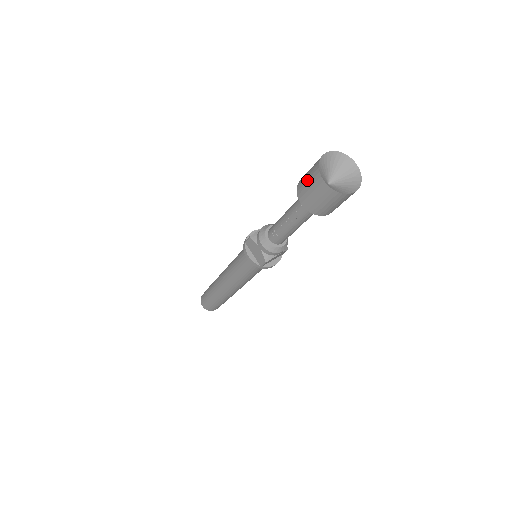
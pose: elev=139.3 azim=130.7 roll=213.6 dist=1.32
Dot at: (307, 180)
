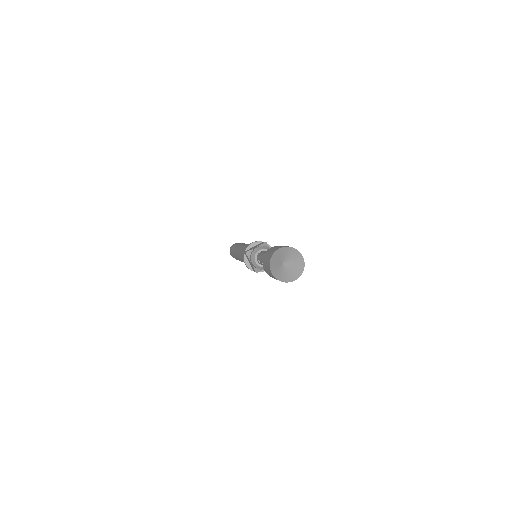
Dot at: (266, 262)
